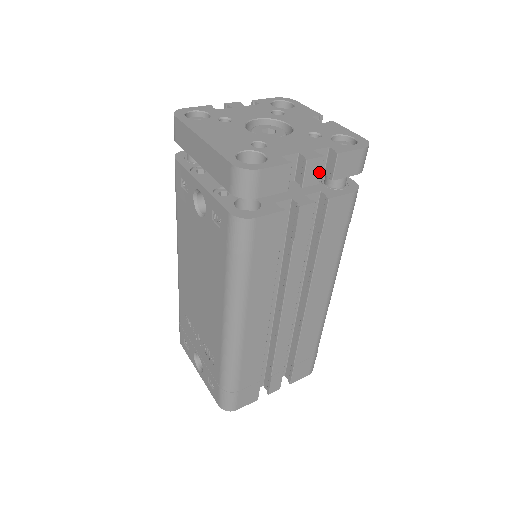
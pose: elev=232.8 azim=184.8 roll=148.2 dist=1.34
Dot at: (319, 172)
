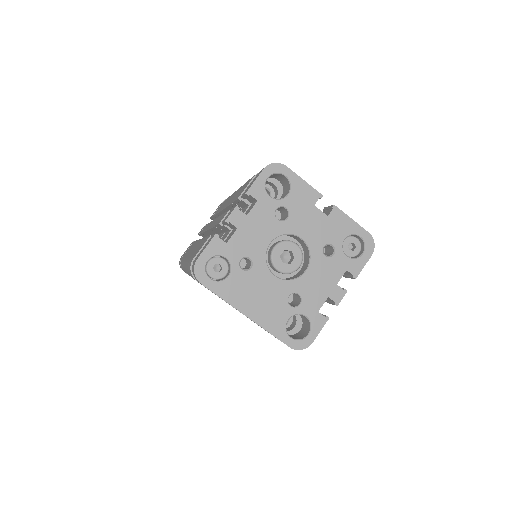
Dot at: occluded
